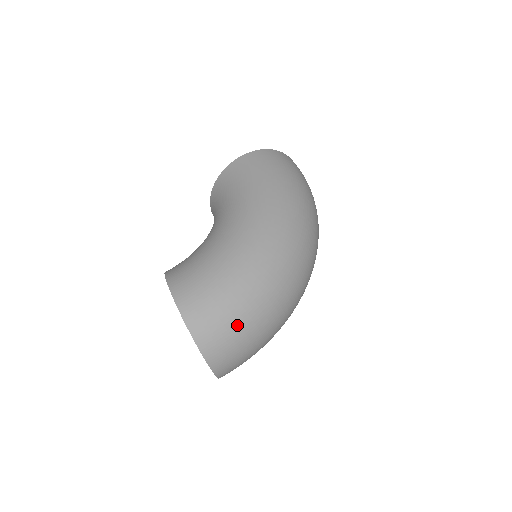
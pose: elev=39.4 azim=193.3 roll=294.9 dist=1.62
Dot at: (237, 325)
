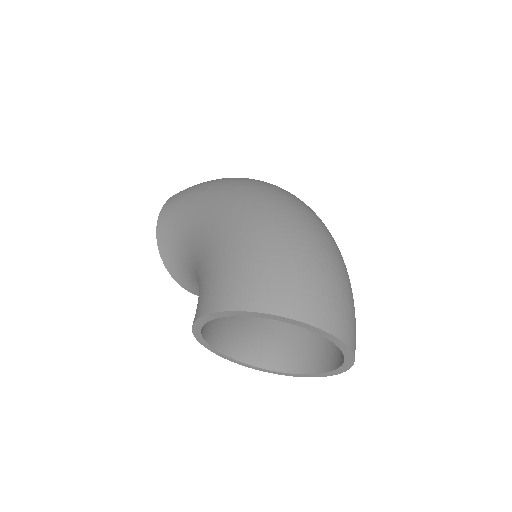
Dot at: (304, 268)
